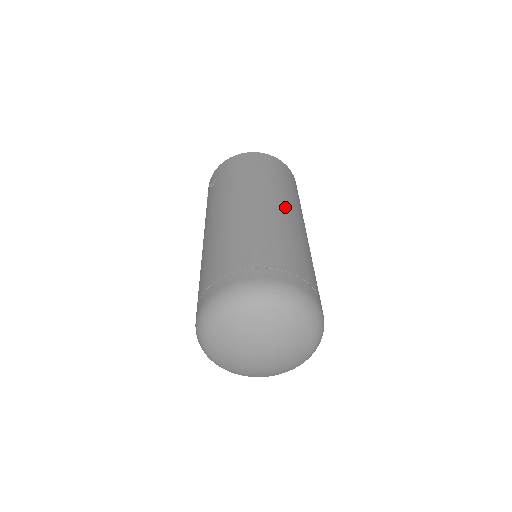
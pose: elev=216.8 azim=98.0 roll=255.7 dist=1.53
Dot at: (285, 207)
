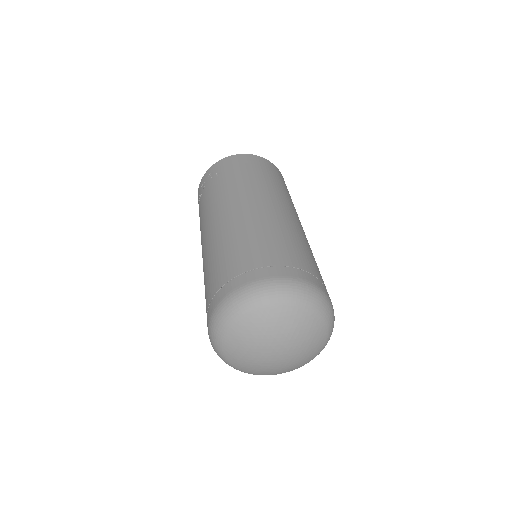
Dot at: (295, 215)
